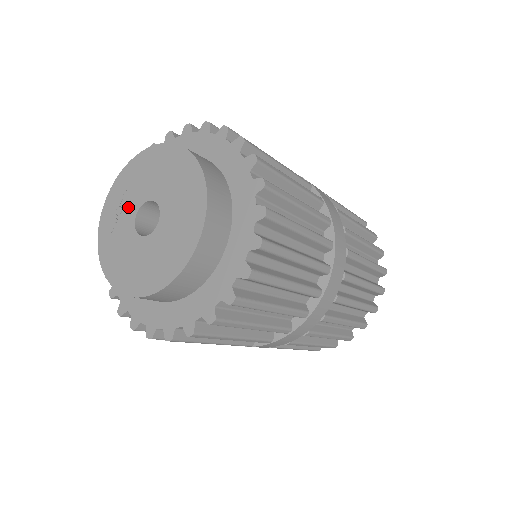
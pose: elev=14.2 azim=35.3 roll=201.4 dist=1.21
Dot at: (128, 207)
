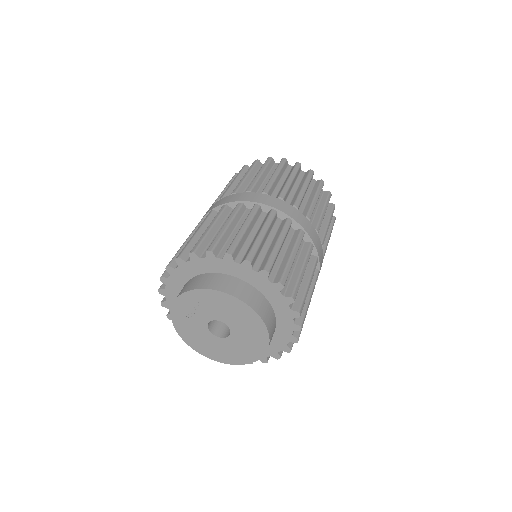
Dot at: (201, 315)
